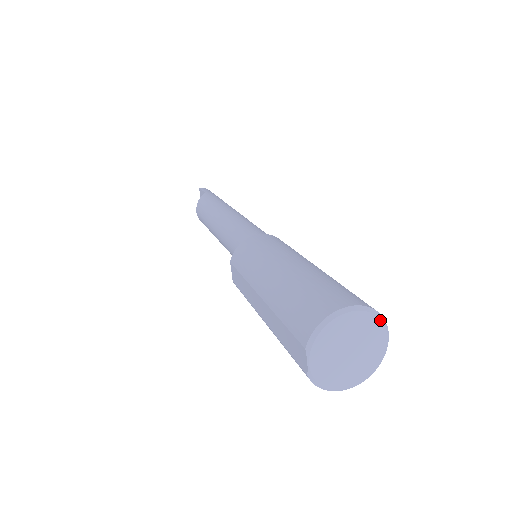
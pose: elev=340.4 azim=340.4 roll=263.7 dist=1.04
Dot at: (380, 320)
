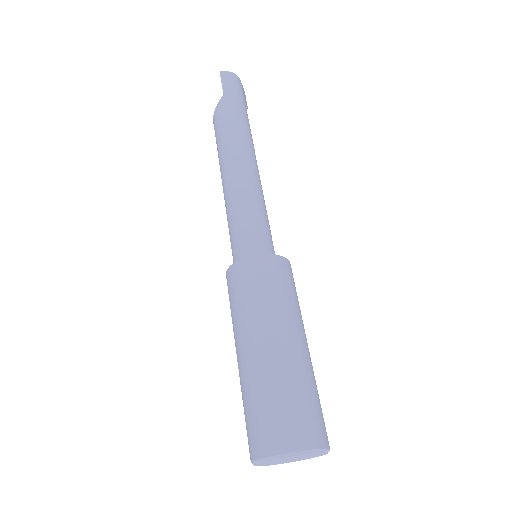
Dot at: (317, 453)
